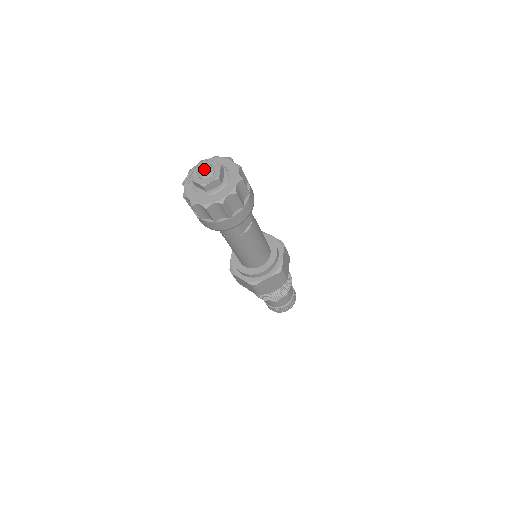
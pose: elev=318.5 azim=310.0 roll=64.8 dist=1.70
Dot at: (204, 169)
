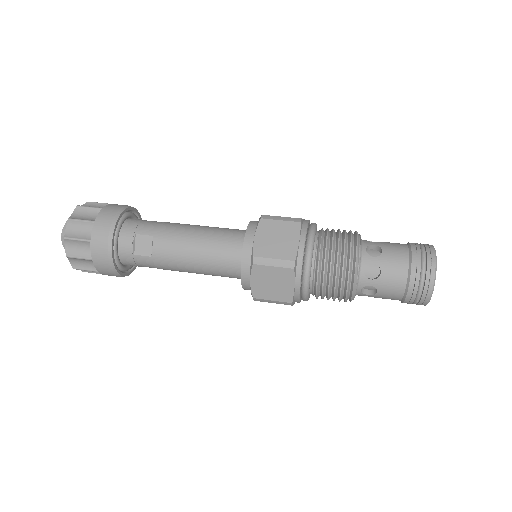
Dot at: occluded
